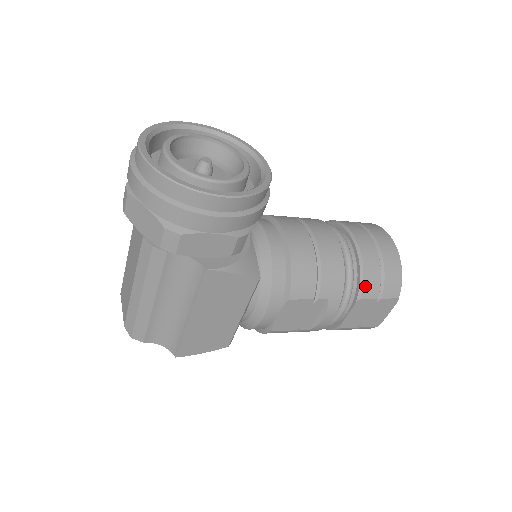
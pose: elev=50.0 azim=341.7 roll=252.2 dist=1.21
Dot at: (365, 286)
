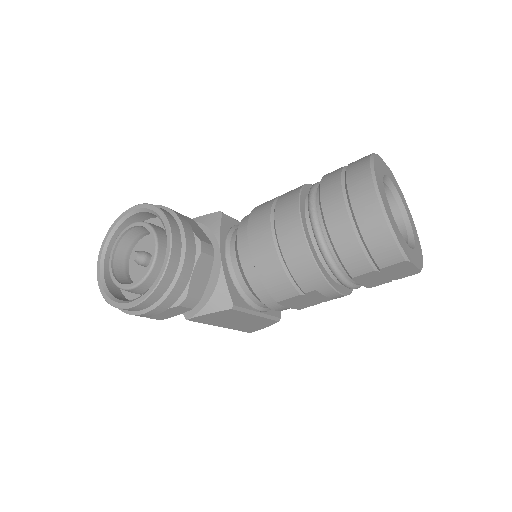
Dot at: (348, 267)
